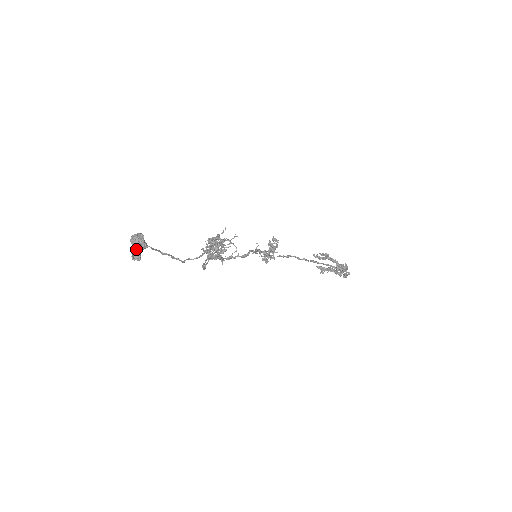
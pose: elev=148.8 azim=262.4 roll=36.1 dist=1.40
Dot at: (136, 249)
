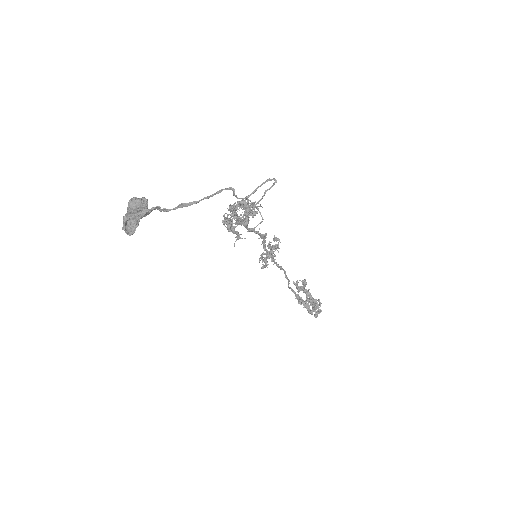
Dot at: (133, 216)
